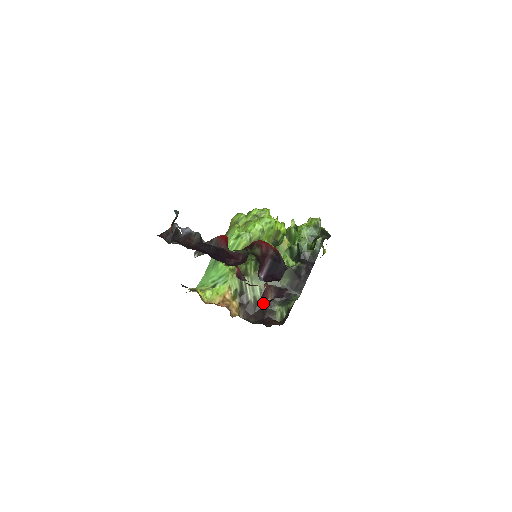
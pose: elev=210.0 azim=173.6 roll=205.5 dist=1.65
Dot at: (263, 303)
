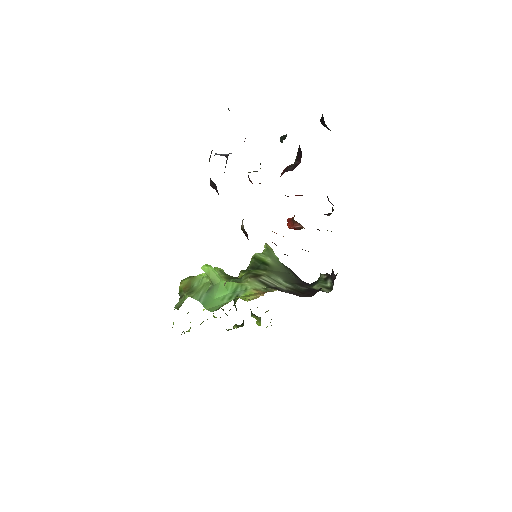
Dot at: occluded
